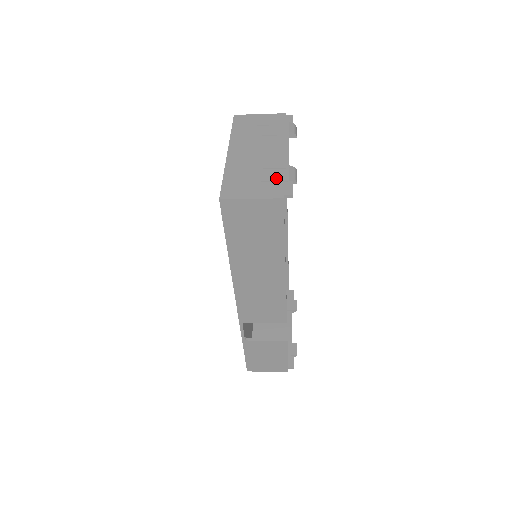
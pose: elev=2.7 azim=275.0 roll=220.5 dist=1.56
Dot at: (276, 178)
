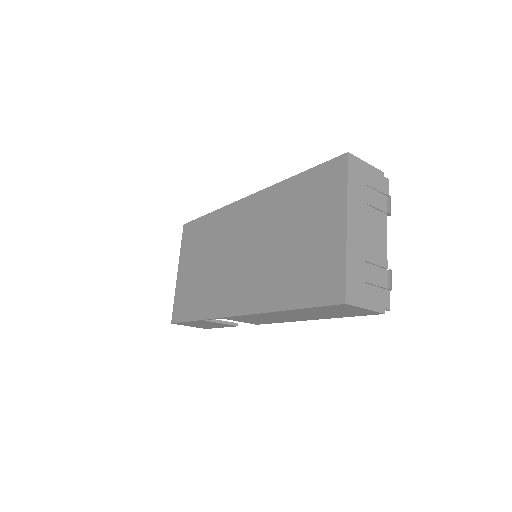
Dot at: (381, 282)
